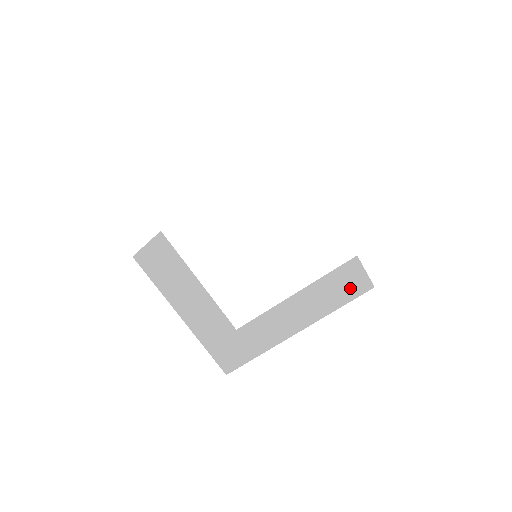
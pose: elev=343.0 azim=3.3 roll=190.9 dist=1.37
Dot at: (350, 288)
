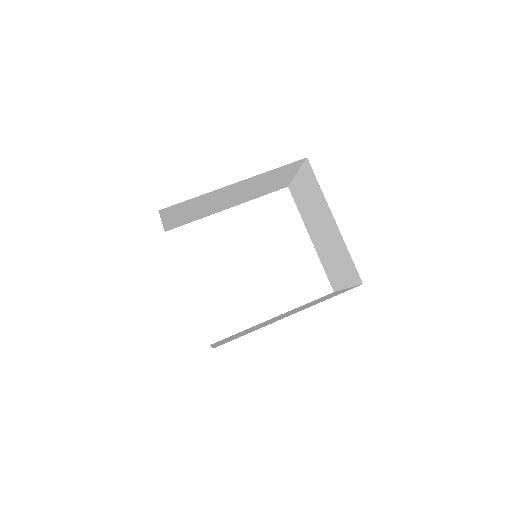
Dot at: (337, 293)
